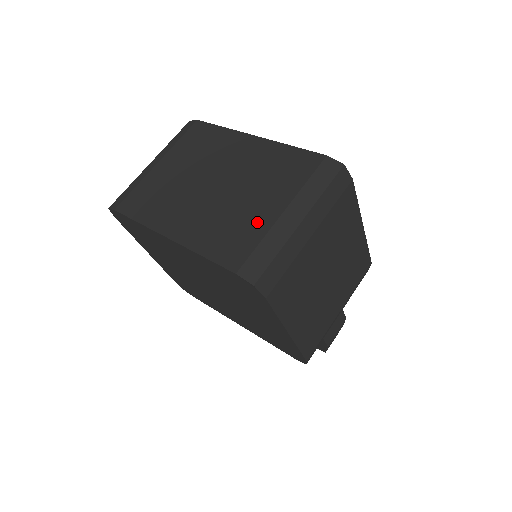
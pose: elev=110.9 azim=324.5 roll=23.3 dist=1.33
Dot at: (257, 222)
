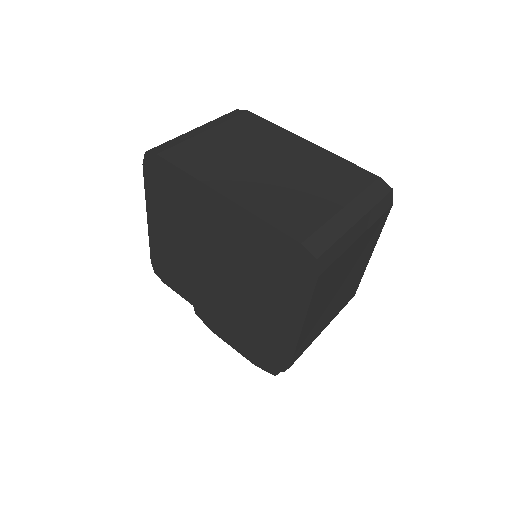
Dot at: (319, 208)
